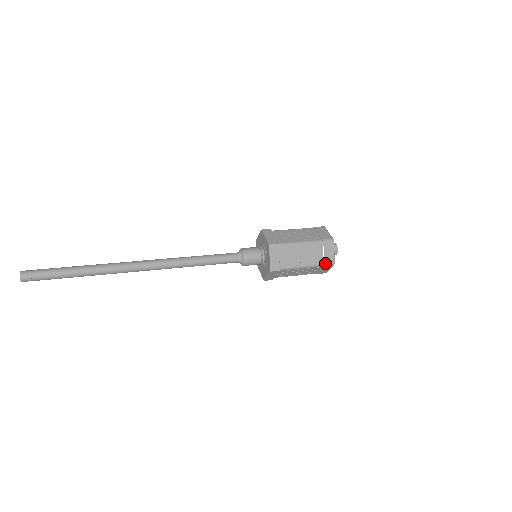
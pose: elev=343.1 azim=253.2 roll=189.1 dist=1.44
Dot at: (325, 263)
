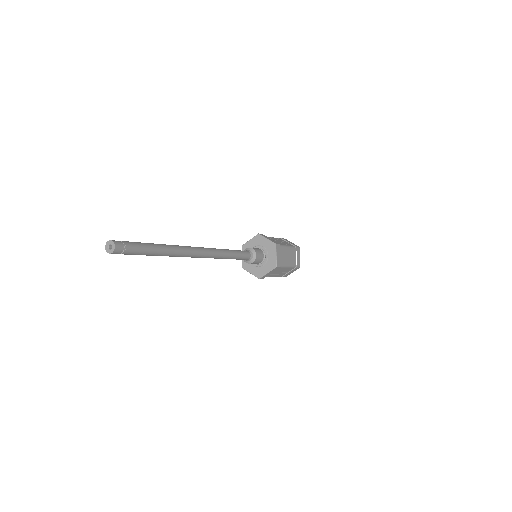
Dot at: (297, 265)
